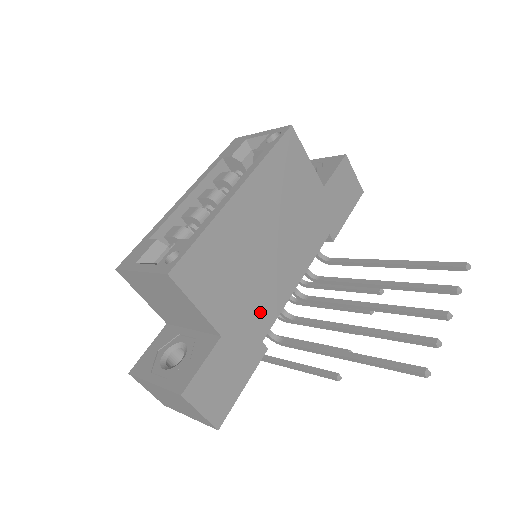
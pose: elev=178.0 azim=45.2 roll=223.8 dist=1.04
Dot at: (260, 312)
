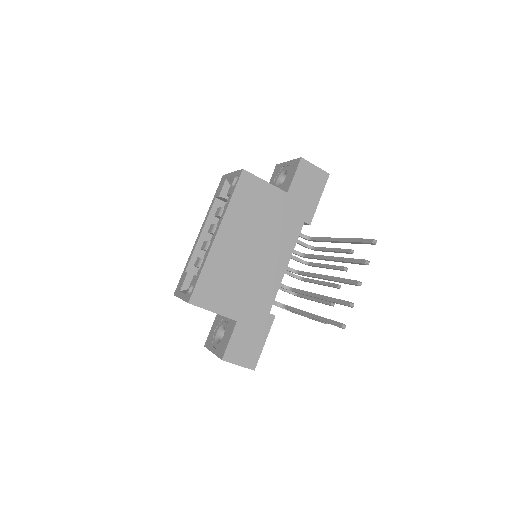
Dot at: (261, 297)
